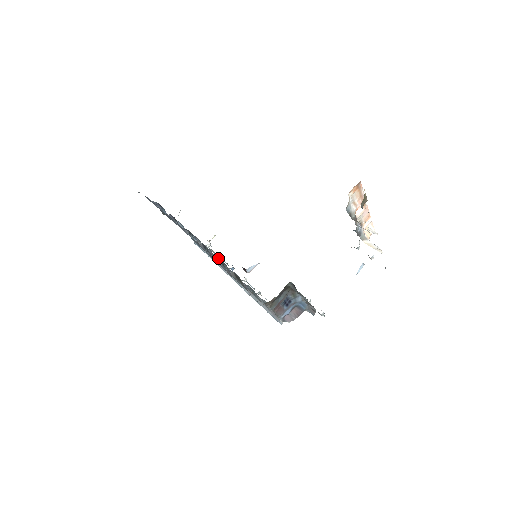
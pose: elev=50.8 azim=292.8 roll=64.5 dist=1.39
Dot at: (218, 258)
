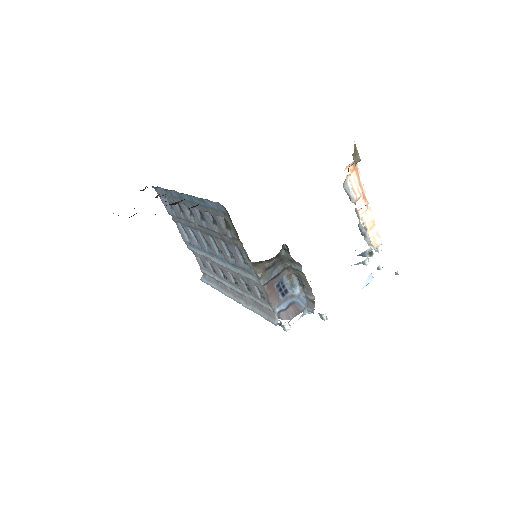
Dot at: (219, 268)
